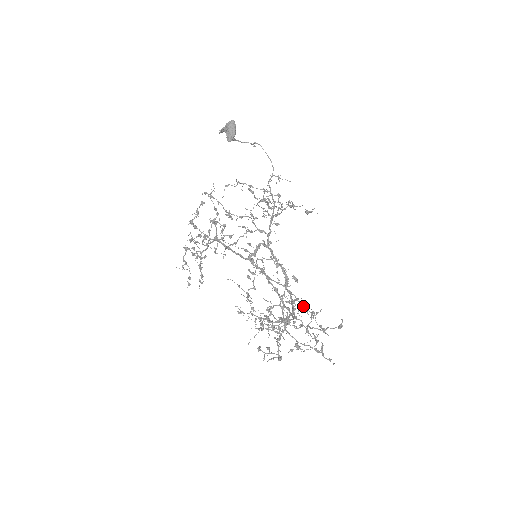
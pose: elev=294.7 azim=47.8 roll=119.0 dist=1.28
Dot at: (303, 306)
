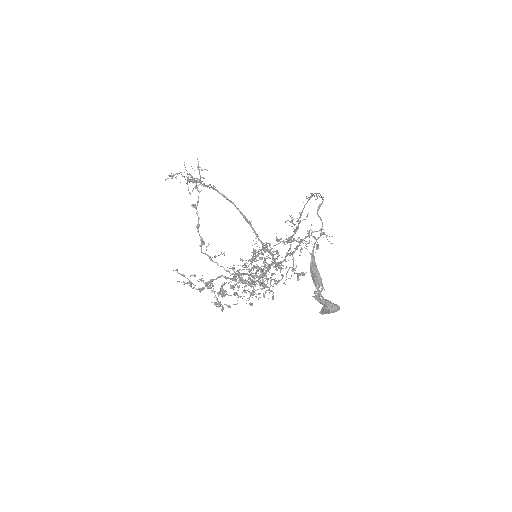
Dot at: occluded
